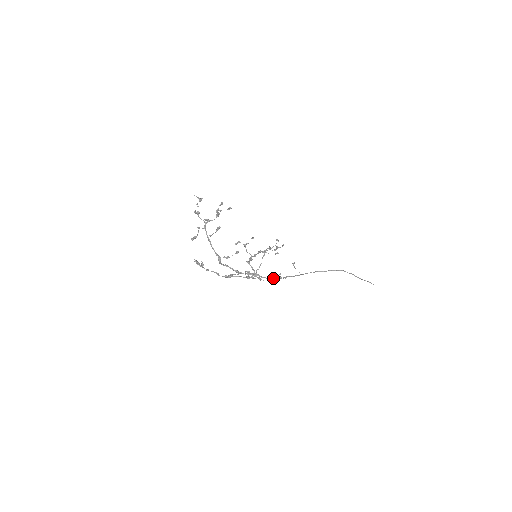
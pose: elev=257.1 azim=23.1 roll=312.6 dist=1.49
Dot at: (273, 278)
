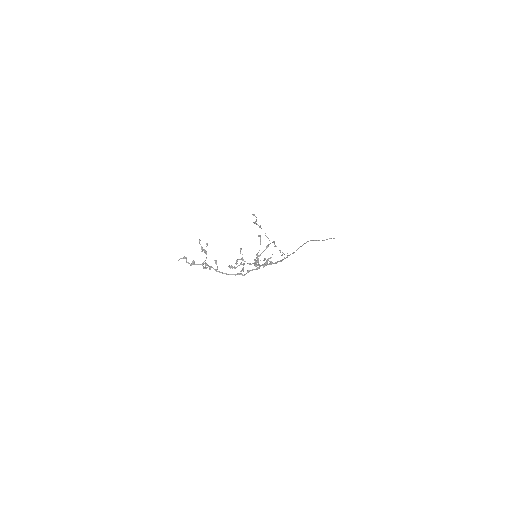
Dot at: (282, 260)
